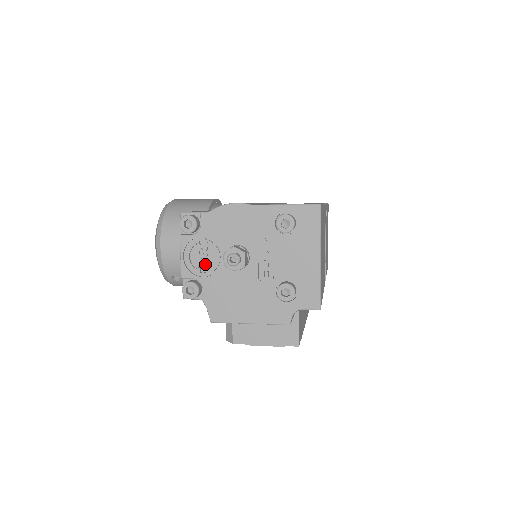
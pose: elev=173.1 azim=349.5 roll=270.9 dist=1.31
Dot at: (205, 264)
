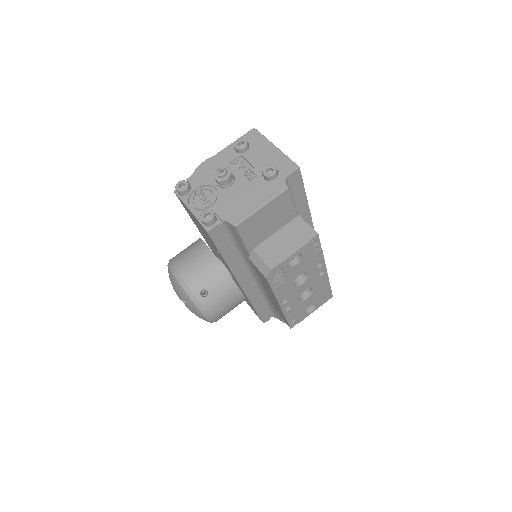
Dot at: (207, 200)
